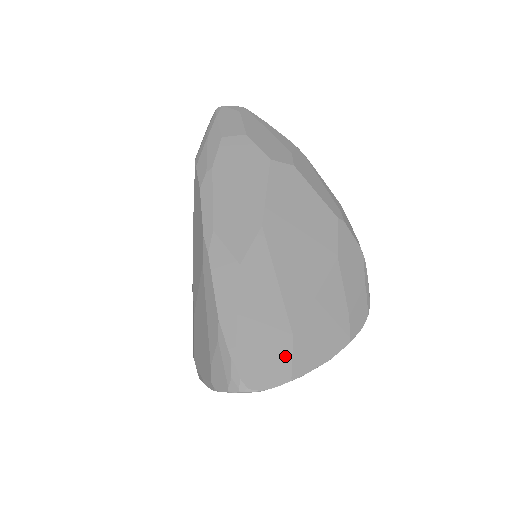
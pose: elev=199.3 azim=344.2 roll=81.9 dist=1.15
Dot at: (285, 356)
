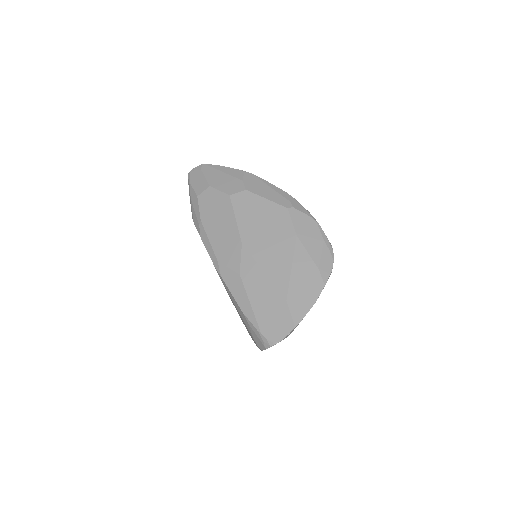
Dot at: (286, 315)
